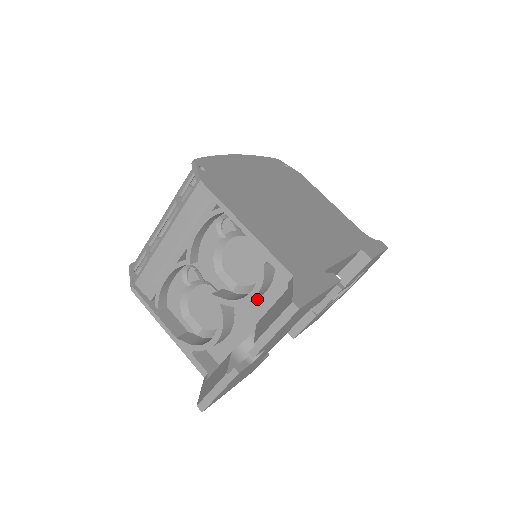
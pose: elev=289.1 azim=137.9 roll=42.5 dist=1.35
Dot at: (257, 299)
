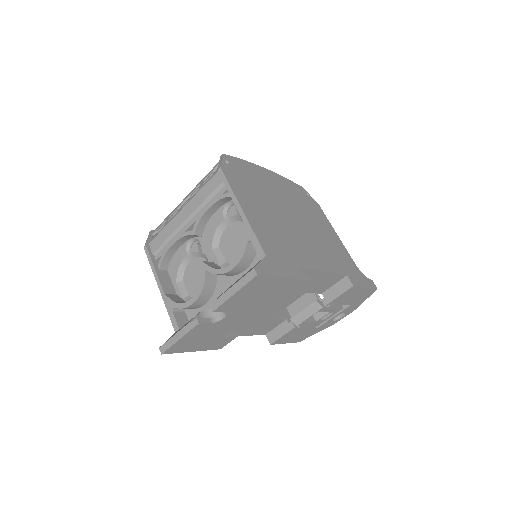
Dot at: (237, 275)
